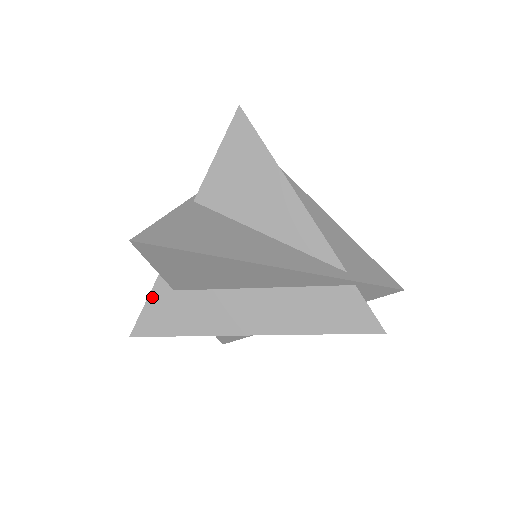
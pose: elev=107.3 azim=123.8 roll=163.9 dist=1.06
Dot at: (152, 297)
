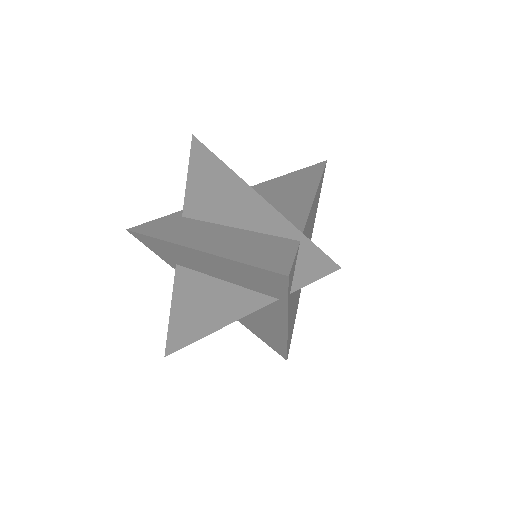
Dot at: (167, 217)
